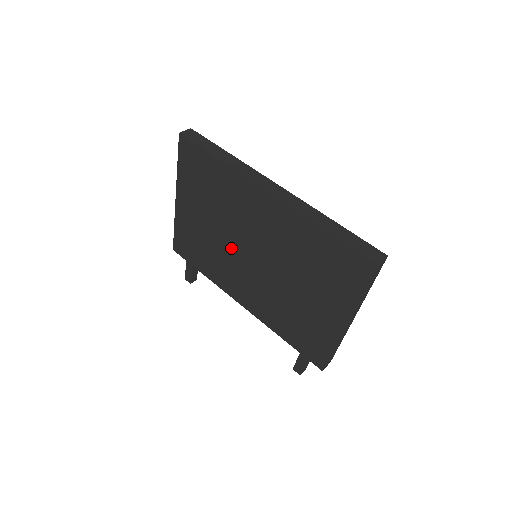
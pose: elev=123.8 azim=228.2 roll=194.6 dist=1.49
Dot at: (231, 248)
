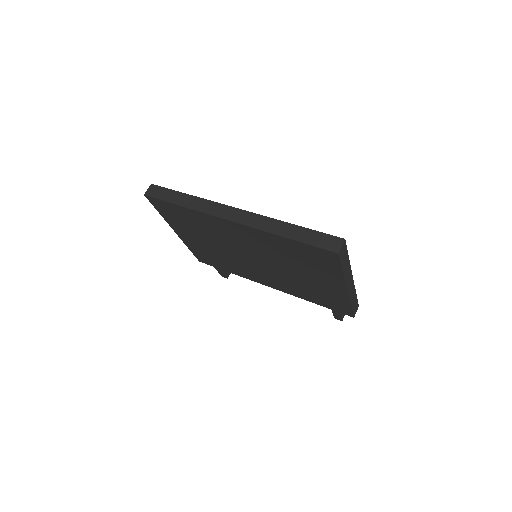
Dot at: (235, 256)
